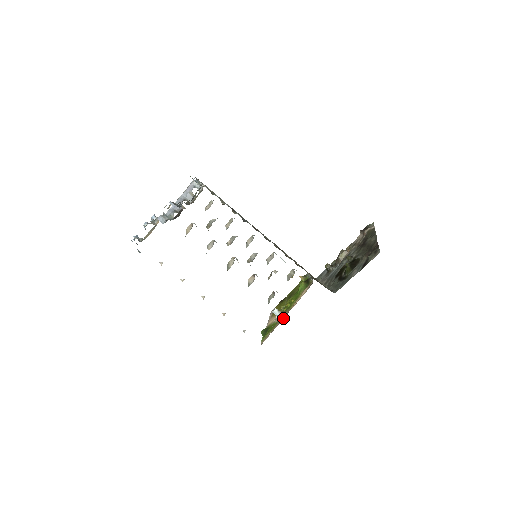
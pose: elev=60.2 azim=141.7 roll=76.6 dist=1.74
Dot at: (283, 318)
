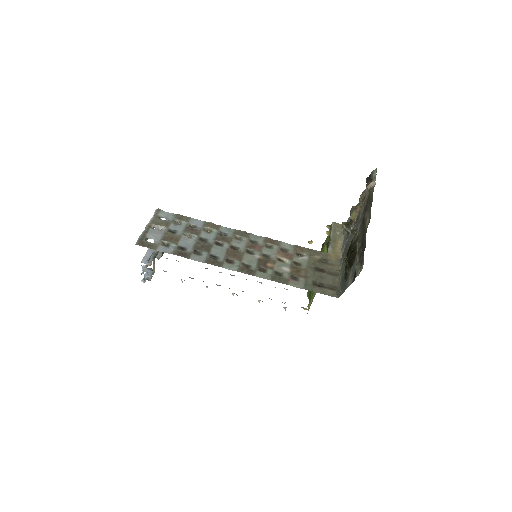
Dot at: occluded
